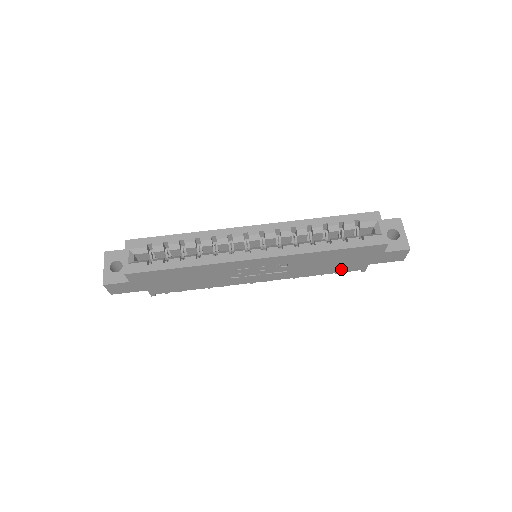
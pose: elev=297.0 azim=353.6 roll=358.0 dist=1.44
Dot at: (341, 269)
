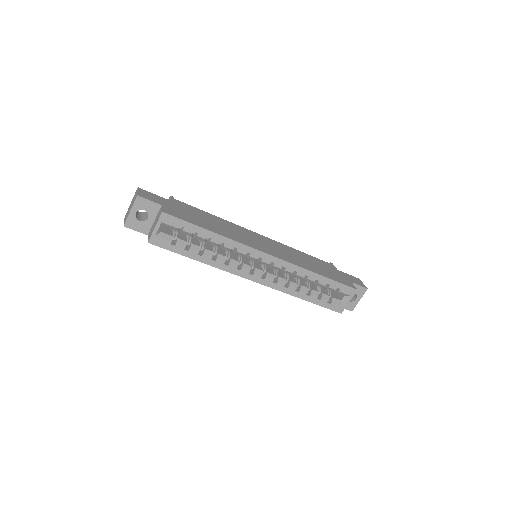
Dot at: occluded
